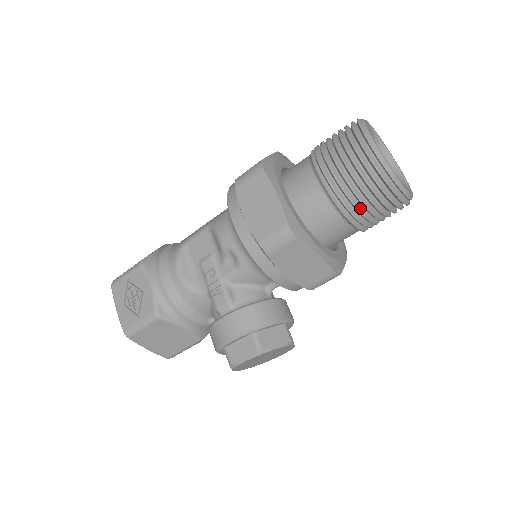
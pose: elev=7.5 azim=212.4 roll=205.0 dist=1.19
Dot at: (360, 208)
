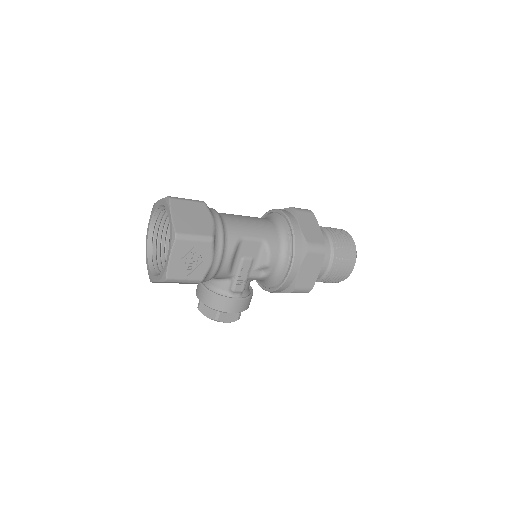
Dot at: (324, 281)
